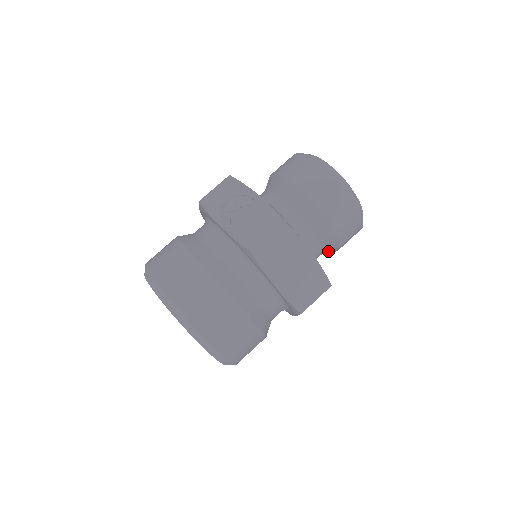
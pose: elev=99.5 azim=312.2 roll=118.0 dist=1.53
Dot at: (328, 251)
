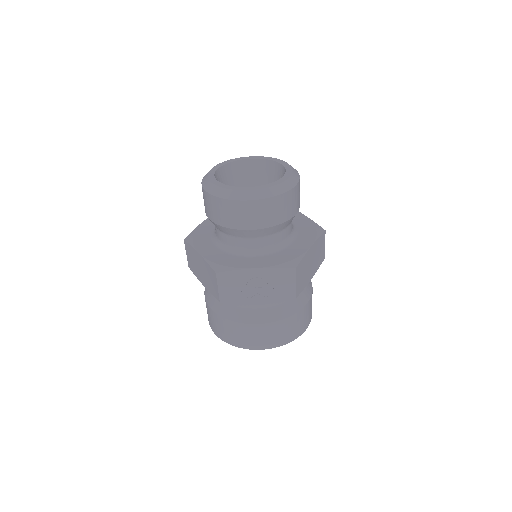
Dot at: occluded
